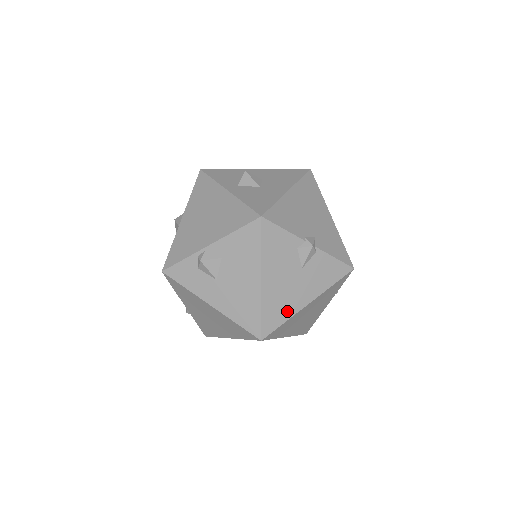
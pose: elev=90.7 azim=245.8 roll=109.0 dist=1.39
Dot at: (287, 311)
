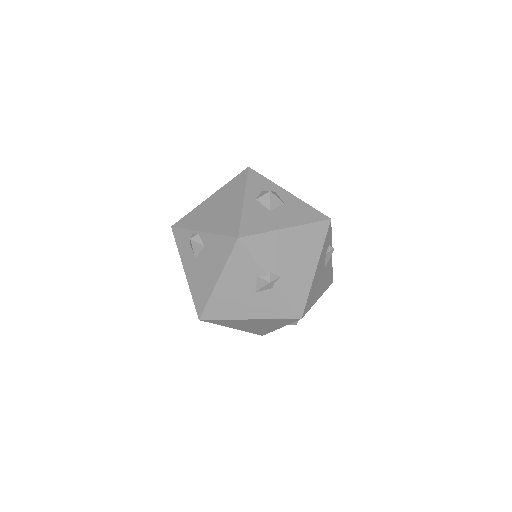
Dot at: (229, 313)
